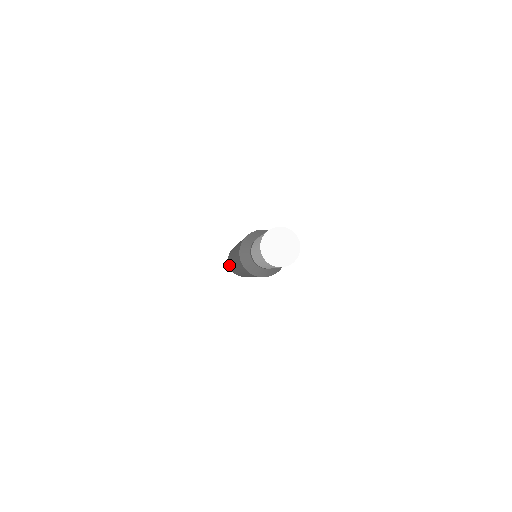
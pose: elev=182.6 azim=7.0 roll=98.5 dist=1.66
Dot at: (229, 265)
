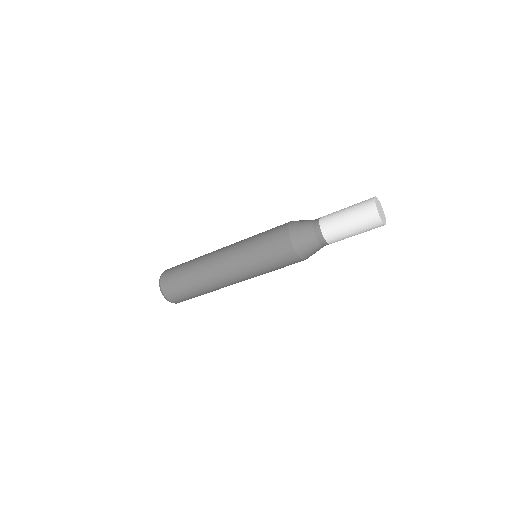
Dot at: (171, 269)
